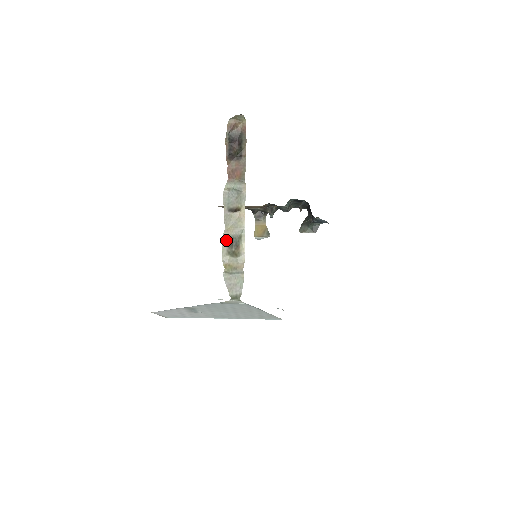
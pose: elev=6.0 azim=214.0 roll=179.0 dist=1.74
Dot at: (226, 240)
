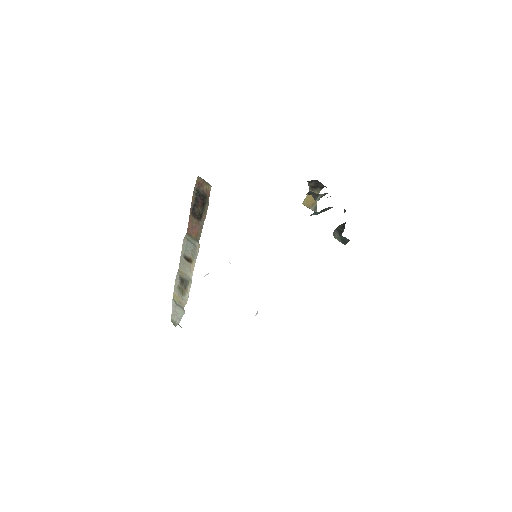
Dot at: (179, 277)
